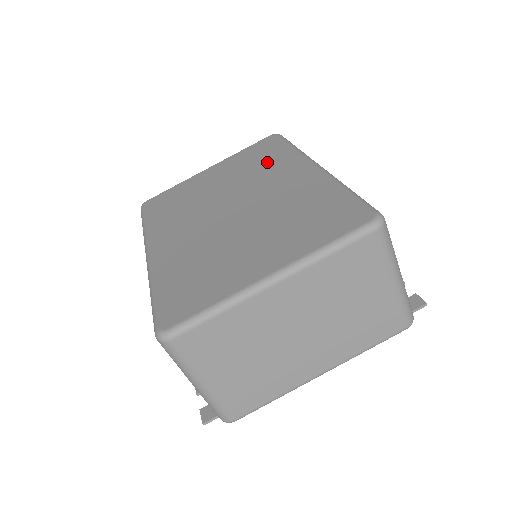
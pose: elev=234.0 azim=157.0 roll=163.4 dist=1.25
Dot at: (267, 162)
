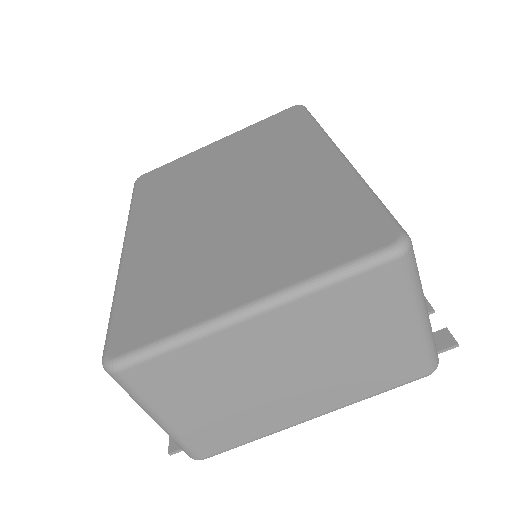
Dot at: (281, 141)
